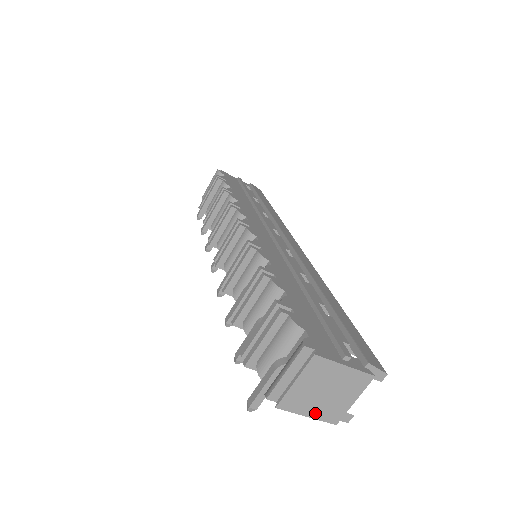
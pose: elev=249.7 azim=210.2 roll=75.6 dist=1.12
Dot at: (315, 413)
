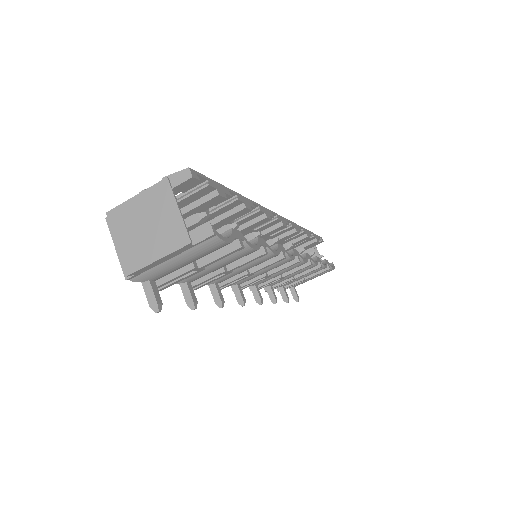
Dot at: (161, 251)
